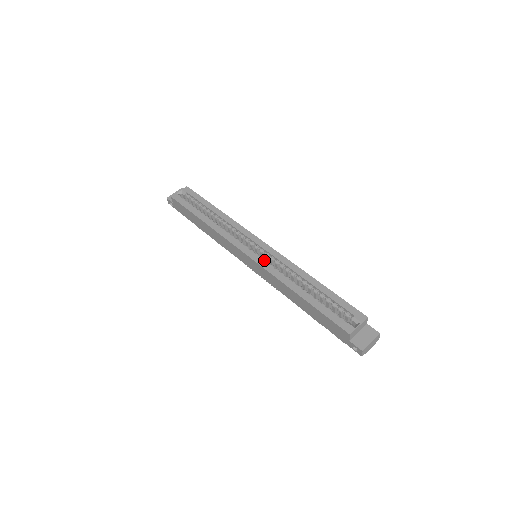
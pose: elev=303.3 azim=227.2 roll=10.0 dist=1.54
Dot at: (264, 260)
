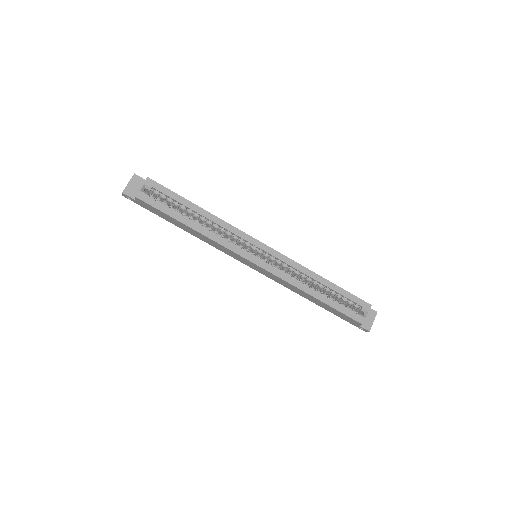
Dot at: (272, 265)
